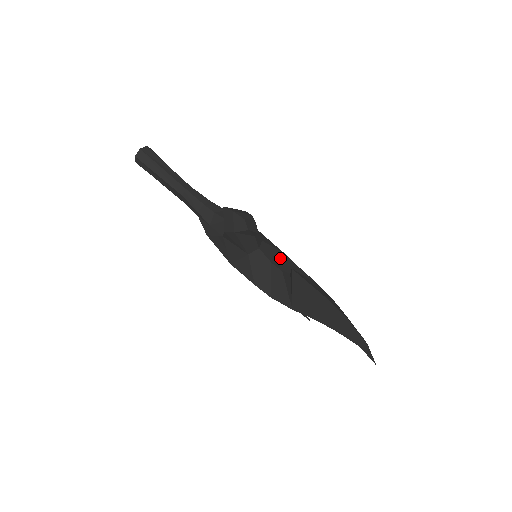
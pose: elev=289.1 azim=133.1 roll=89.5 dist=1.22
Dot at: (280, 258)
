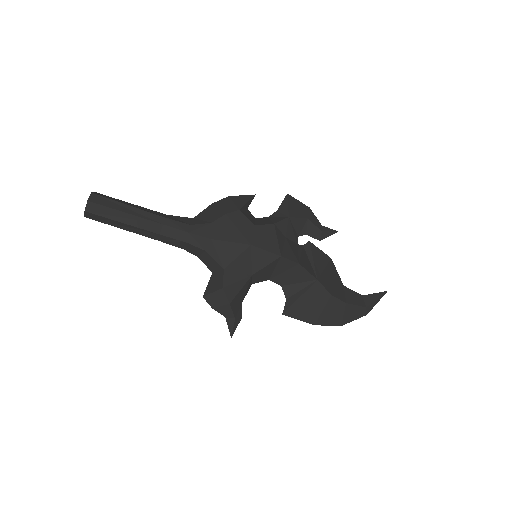
Dot at: (277, 267)
